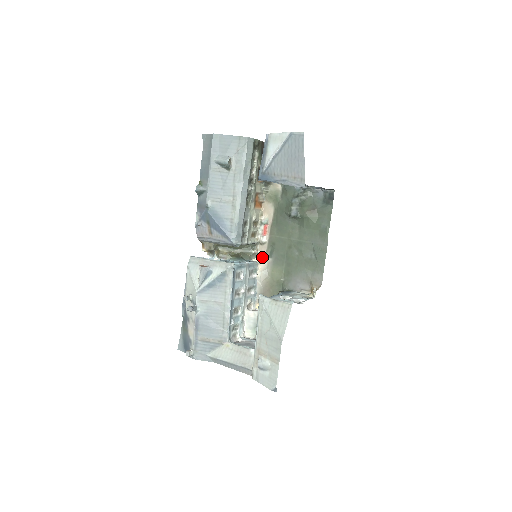
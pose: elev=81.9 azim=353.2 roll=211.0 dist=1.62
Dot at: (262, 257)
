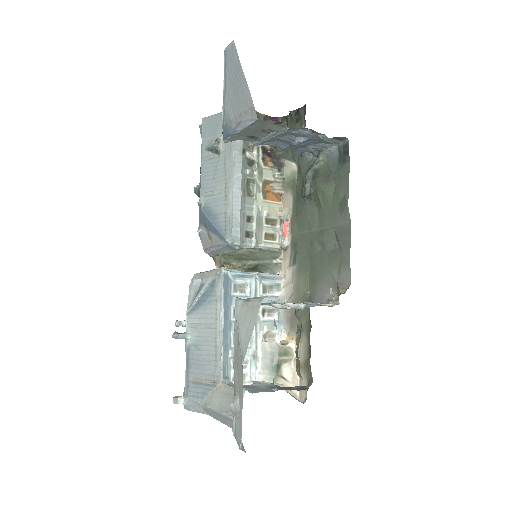
Dot at: (286, 267)
